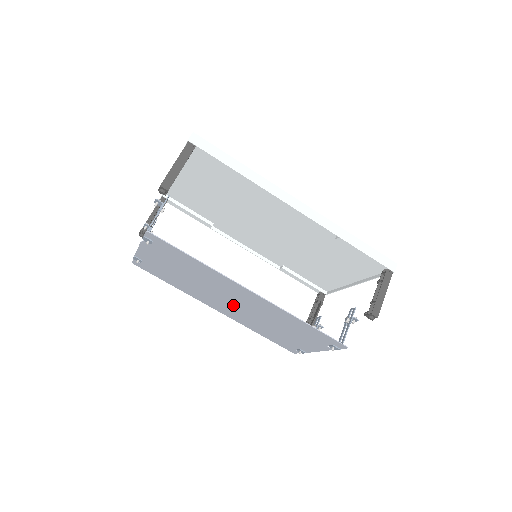
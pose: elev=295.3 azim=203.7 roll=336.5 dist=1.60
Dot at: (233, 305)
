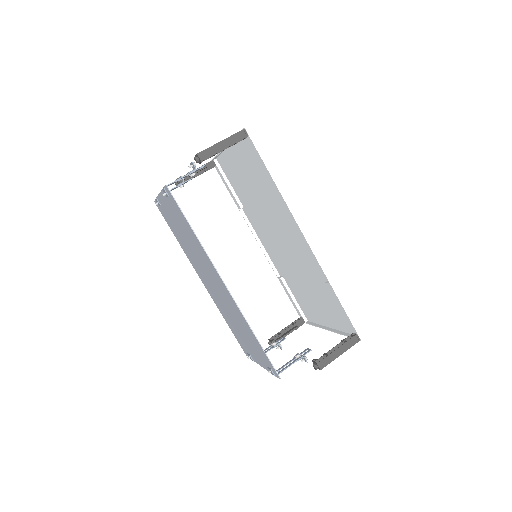
Dot at: (212, 285)
